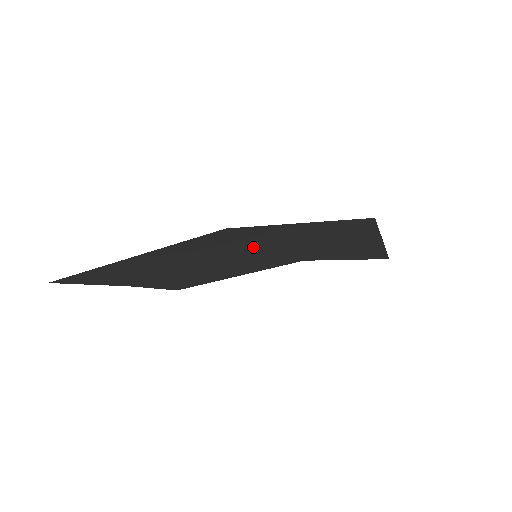
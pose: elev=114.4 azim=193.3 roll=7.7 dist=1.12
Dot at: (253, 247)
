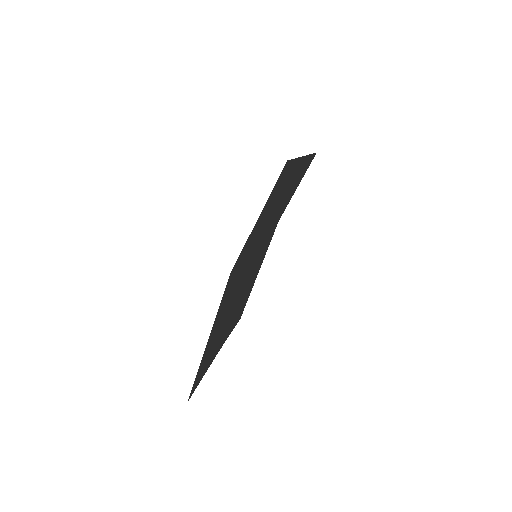
Dot at: (250, 257)
